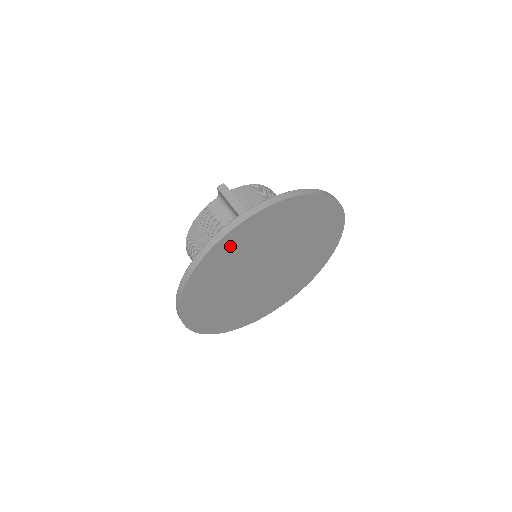
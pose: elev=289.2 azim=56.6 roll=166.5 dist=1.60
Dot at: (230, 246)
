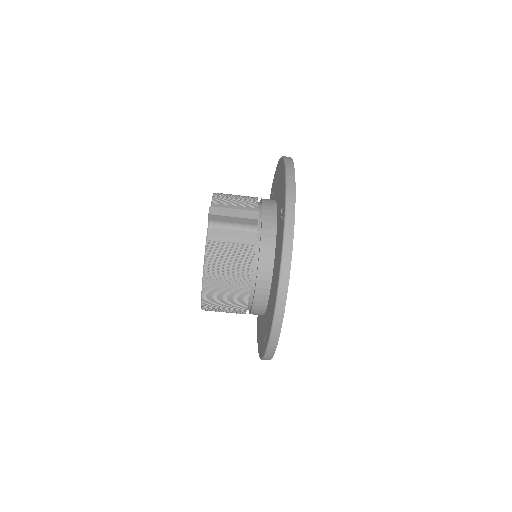
Dot at: occluded
